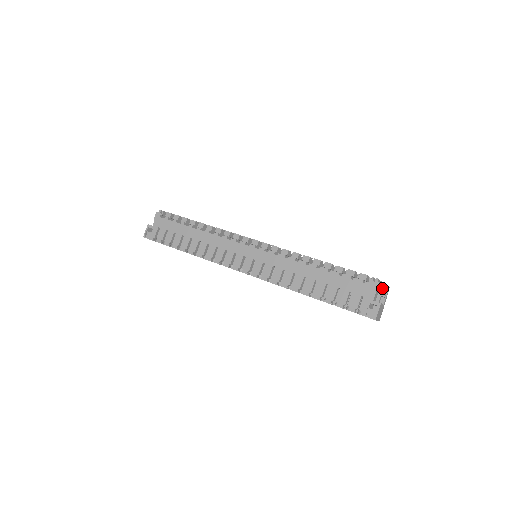
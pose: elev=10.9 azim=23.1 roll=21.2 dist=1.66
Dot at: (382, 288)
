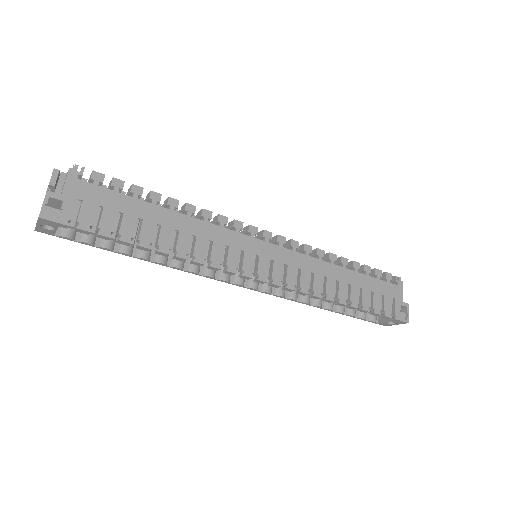
Dot at: occluded
